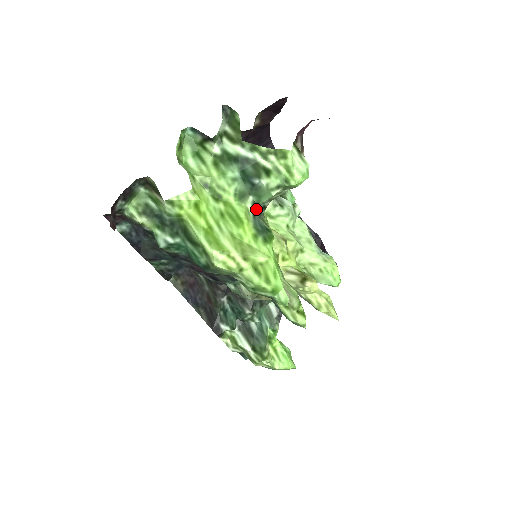
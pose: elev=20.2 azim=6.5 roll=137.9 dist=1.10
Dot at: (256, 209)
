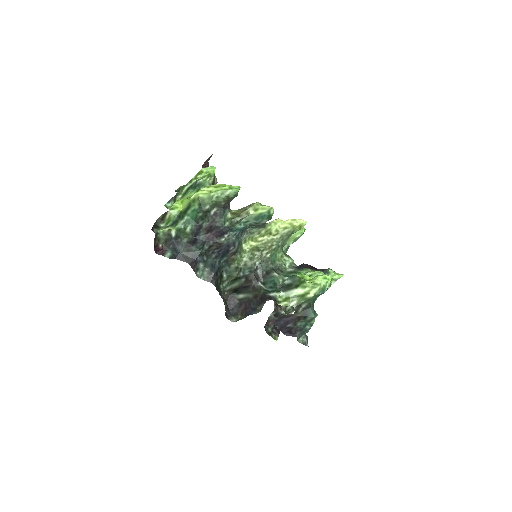
Dot at: occluded
